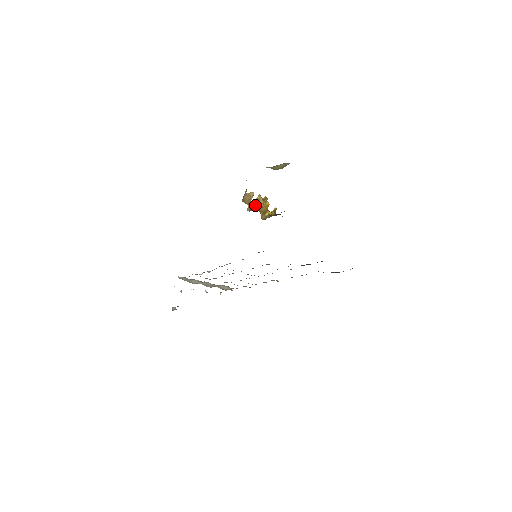
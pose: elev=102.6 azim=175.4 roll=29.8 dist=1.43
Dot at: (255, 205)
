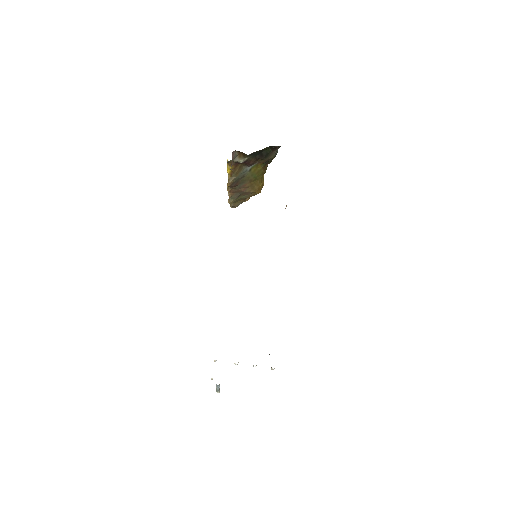
Dot at: (227, 187)
